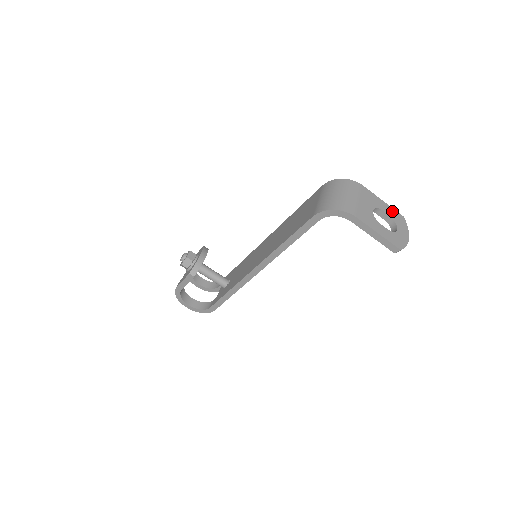
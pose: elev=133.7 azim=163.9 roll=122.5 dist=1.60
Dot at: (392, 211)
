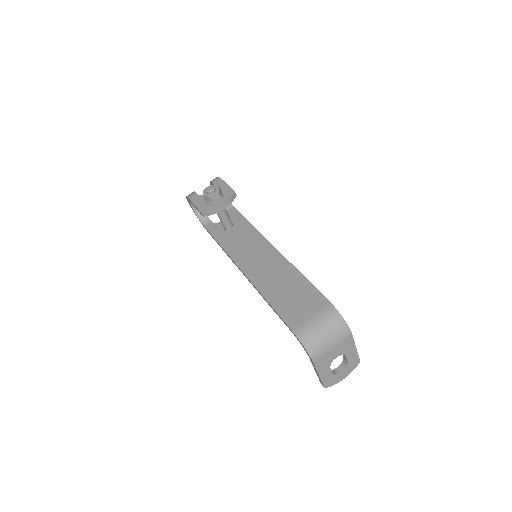
Dot at: (355, 357)
